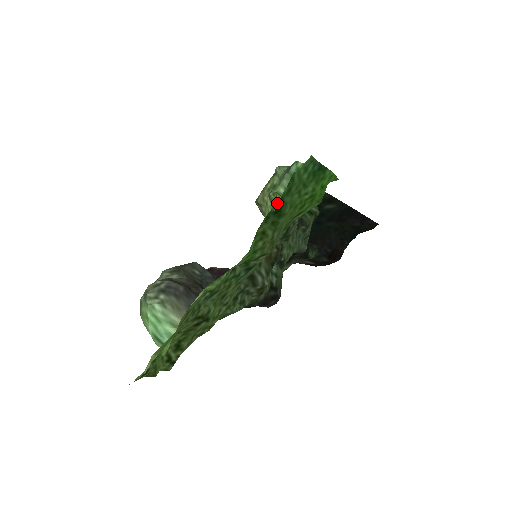
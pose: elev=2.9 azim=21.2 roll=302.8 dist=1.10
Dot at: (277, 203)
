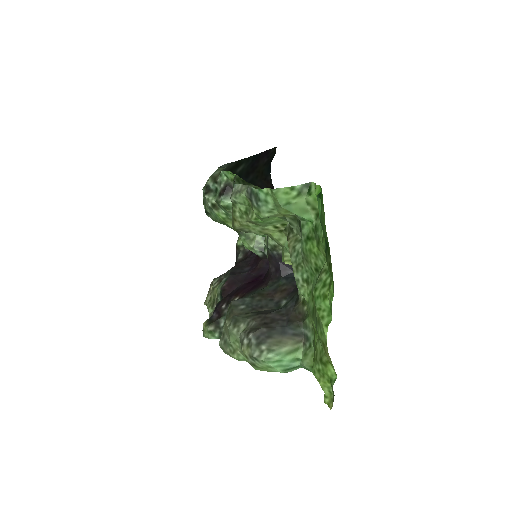
Dot at: (325, 243)
